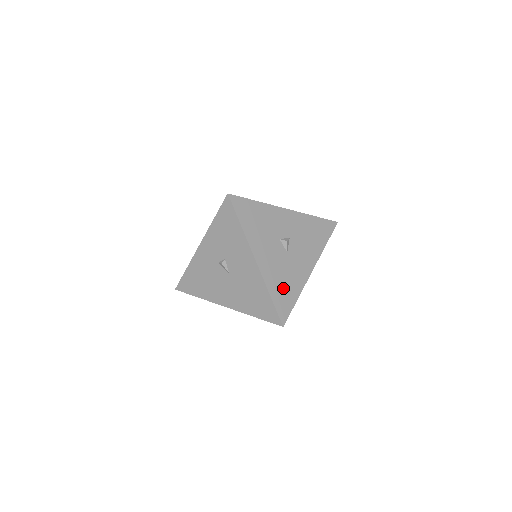
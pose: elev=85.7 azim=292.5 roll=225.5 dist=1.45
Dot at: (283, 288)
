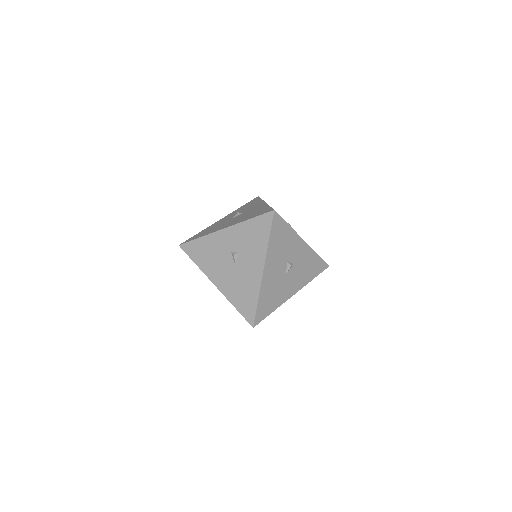
Dot at: (269, 299)
